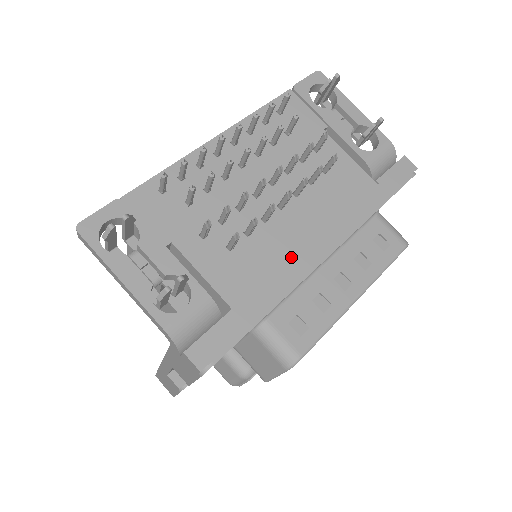
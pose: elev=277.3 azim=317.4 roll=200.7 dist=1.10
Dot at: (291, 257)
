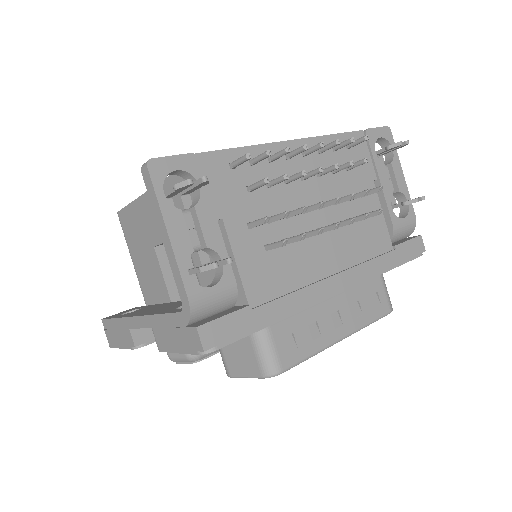
Dot at: (310, 280)
